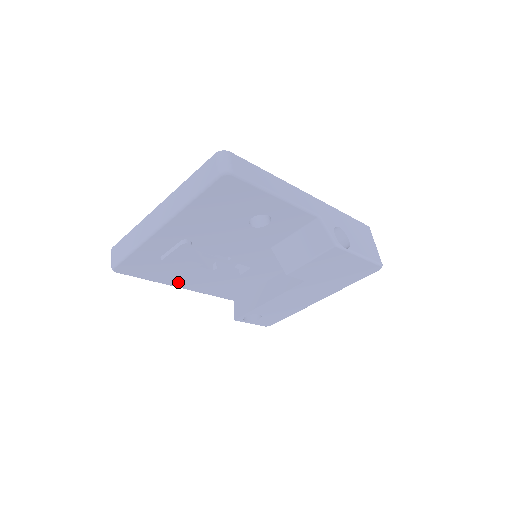
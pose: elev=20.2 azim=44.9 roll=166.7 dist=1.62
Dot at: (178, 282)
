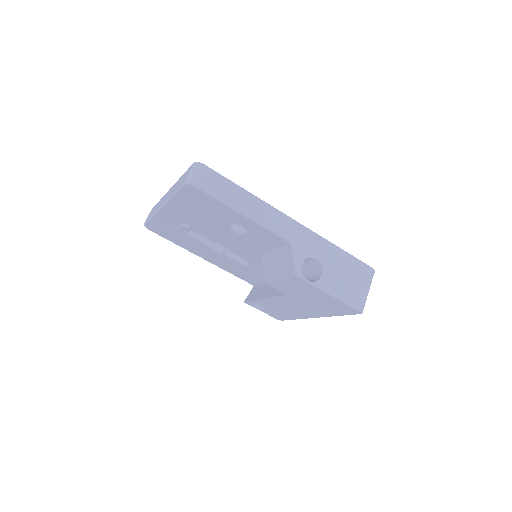
Dot at: (198, 253)
